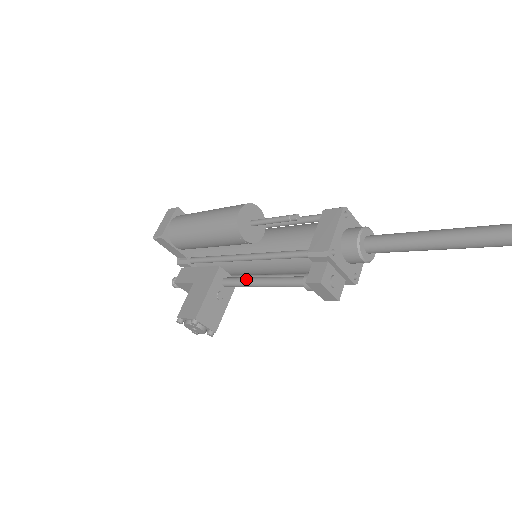
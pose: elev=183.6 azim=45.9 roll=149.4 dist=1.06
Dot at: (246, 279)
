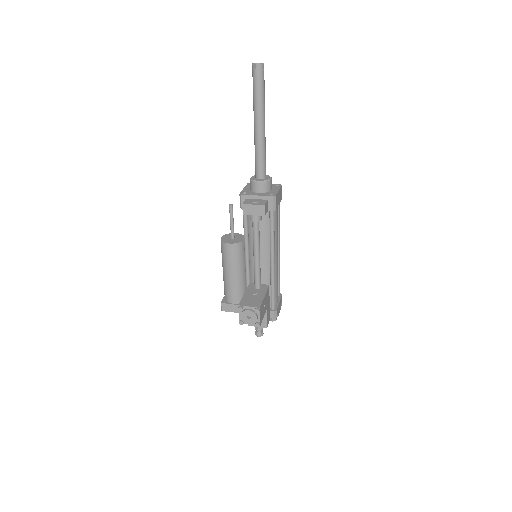
Dot at: (254, 266)
